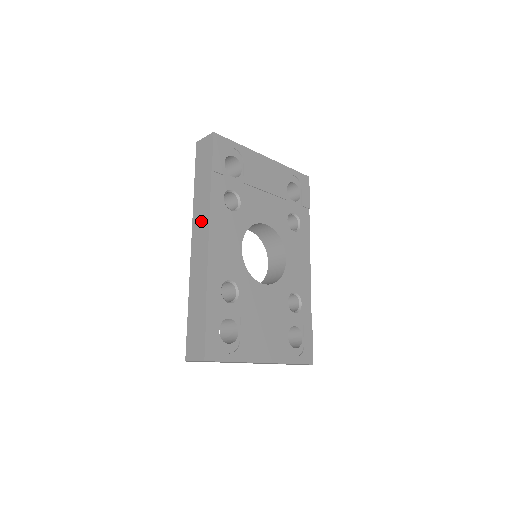
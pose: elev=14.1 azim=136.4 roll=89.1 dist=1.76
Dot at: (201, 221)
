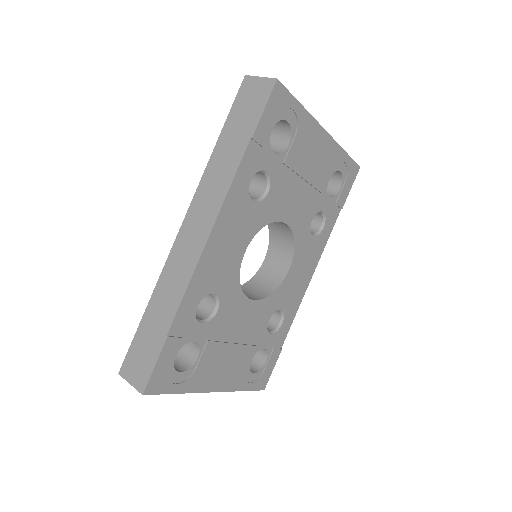
Dot at: (208, 203)
